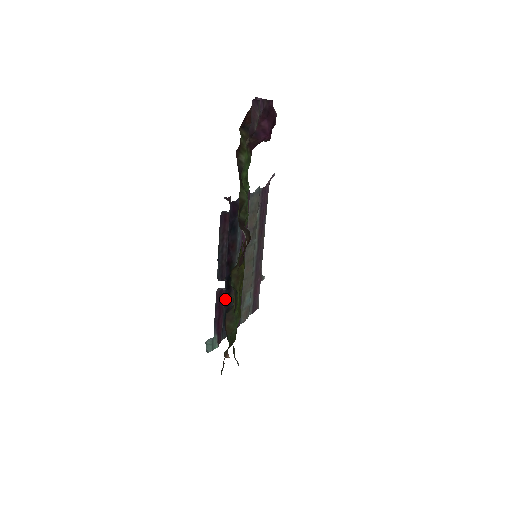
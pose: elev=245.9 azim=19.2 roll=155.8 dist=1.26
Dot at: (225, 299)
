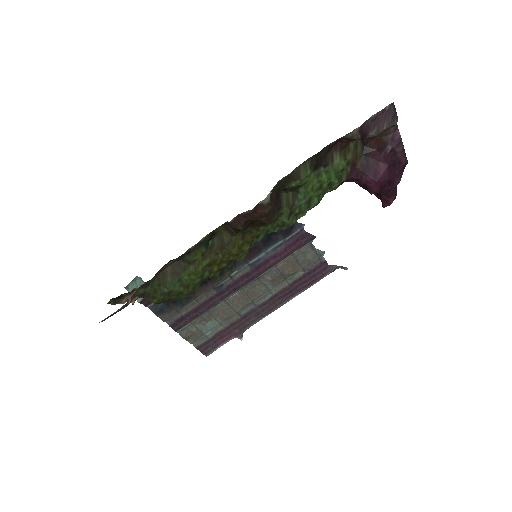
Dot at: occluded
